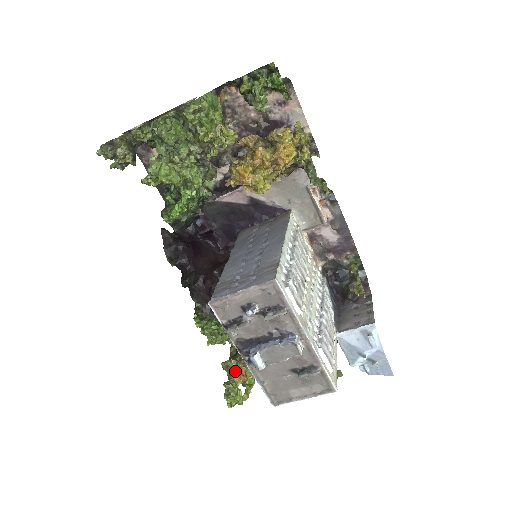
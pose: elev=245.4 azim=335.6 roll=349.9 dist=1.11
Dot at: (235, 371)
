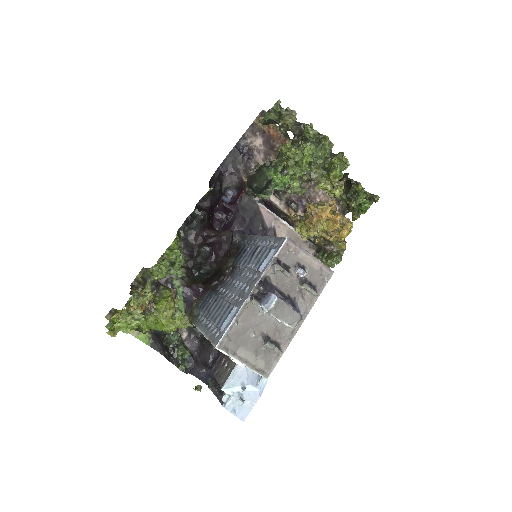
Dot at: (136, 305)
